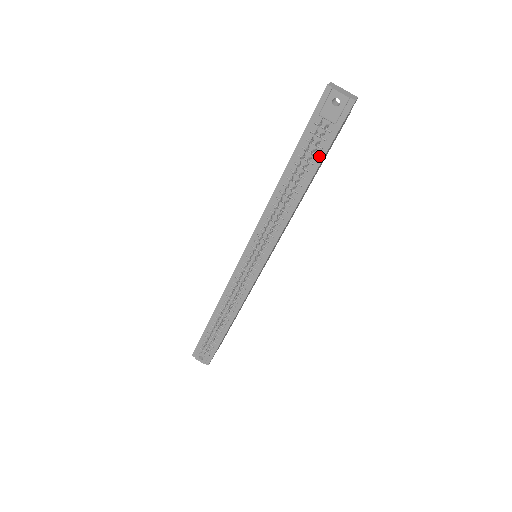
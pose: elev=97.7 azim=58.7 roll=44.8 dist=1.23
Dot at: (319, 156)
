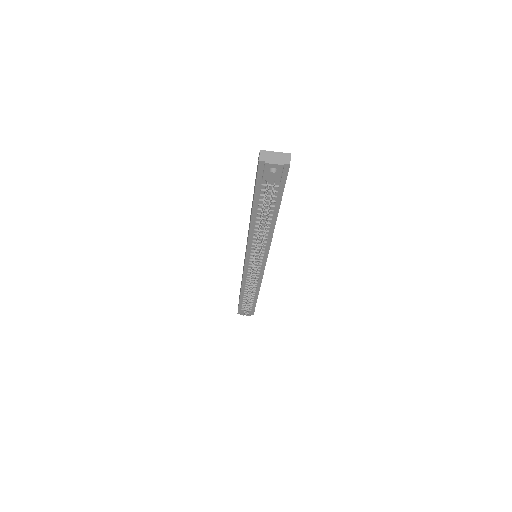
Dot at: (277, 201)
